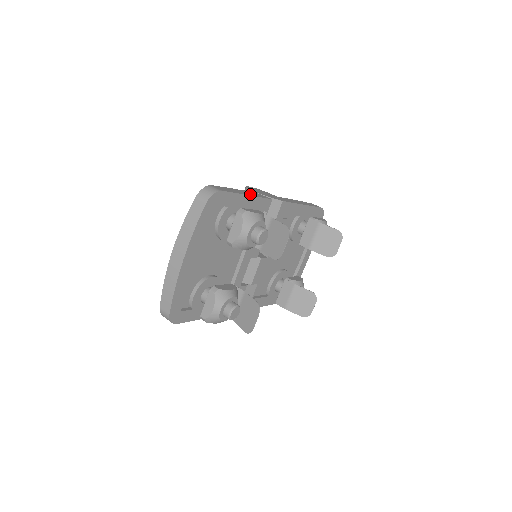
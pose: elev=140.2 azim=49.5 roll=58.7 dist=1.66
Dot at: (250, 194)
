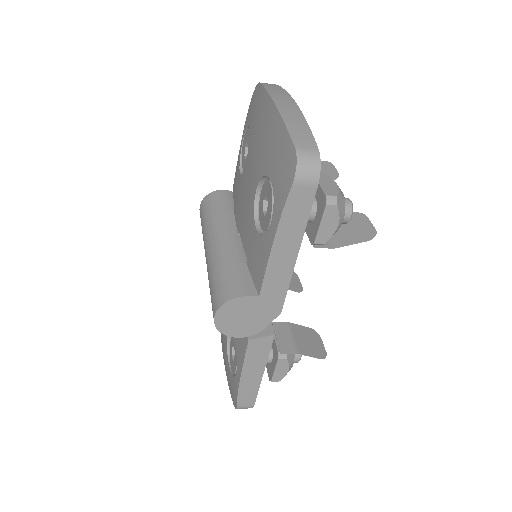
Dot at: occluded
